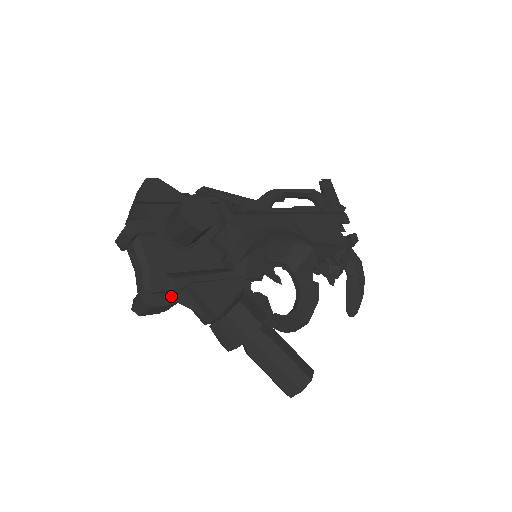
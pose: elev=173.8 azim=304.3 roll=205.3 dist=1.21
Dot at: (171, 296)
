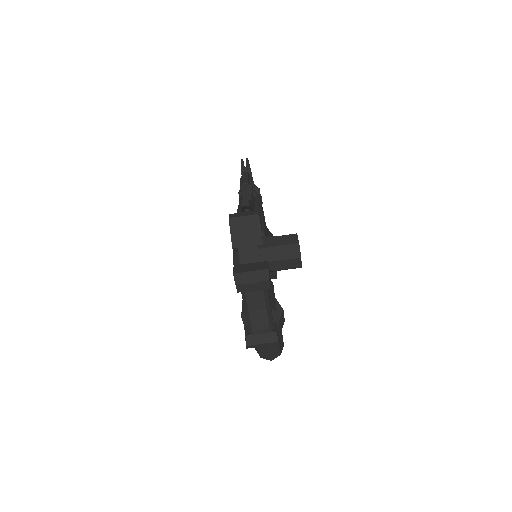
Dot at: (278, 327)
